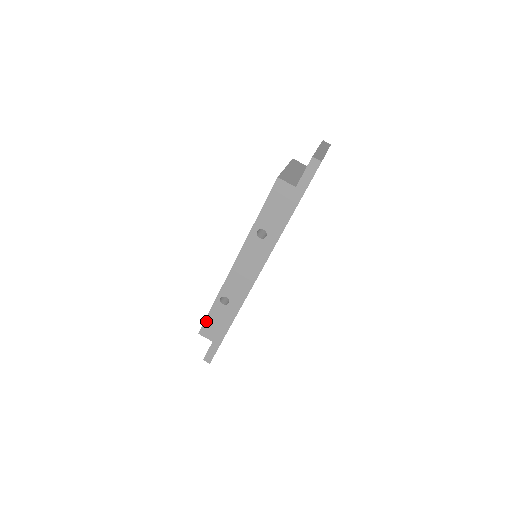
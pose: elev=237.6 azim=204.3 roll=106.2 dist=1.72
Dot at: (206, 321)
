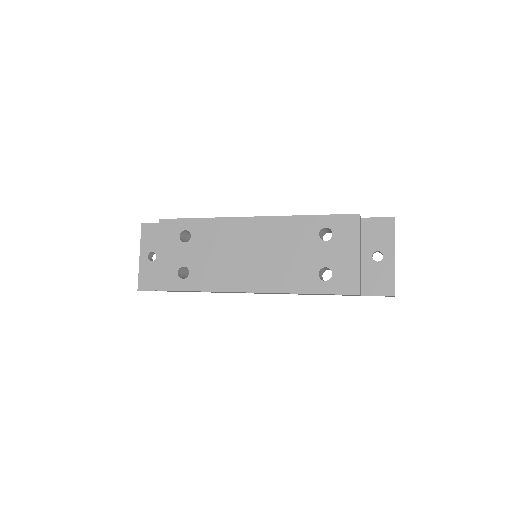
Dot at: occluded
